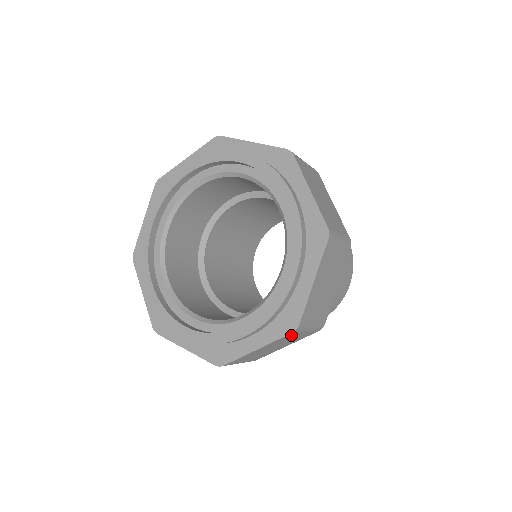
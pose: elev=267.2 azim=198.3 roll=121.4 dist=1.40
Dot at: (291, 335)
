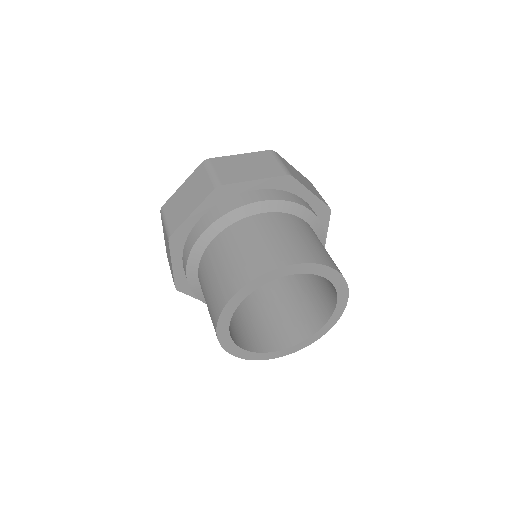
Dot at: (201, 171)
